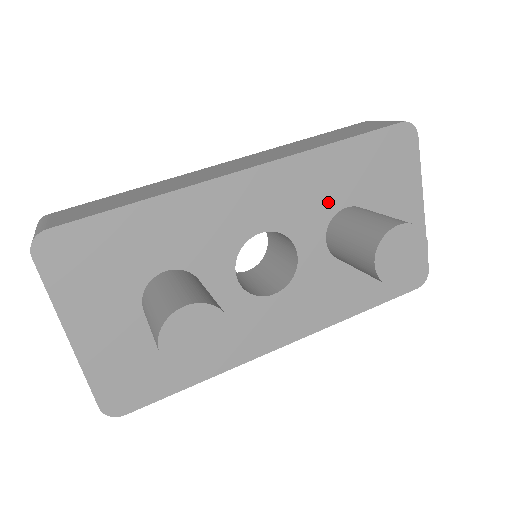
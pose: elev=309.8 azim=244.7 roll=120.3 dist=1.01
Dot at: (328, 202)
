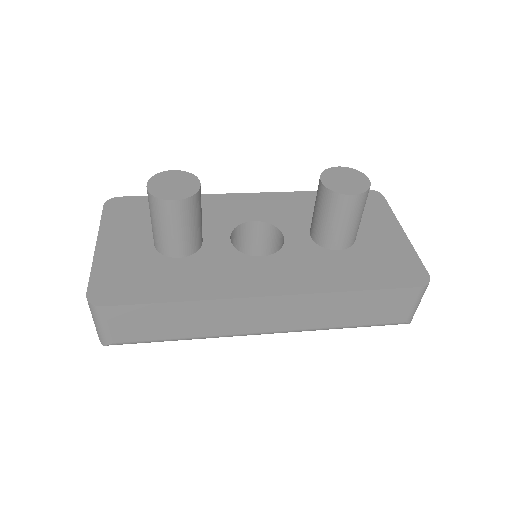
Dot at: (311, 216)
